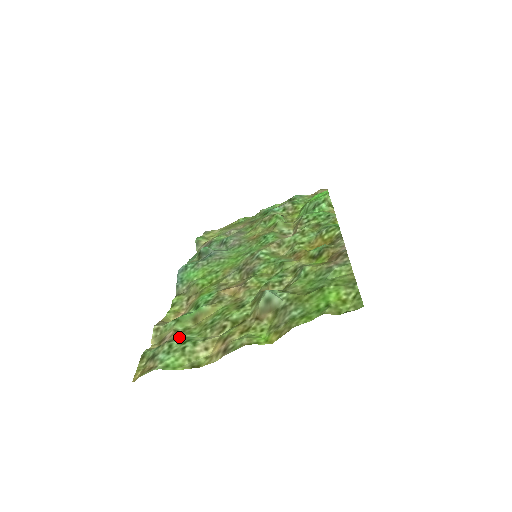
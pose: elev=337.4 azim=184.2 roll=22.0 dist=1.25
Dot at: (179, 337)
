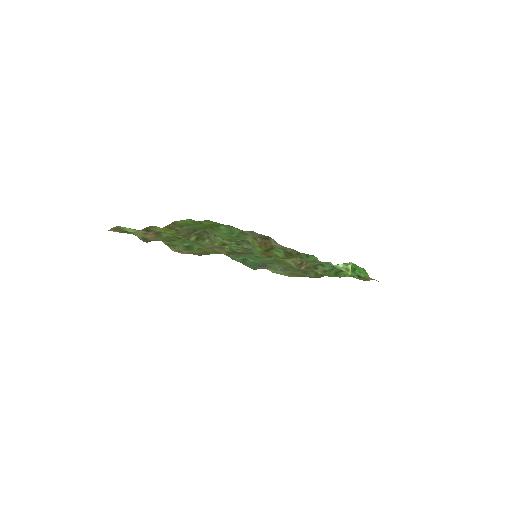
Dot at: occluded
